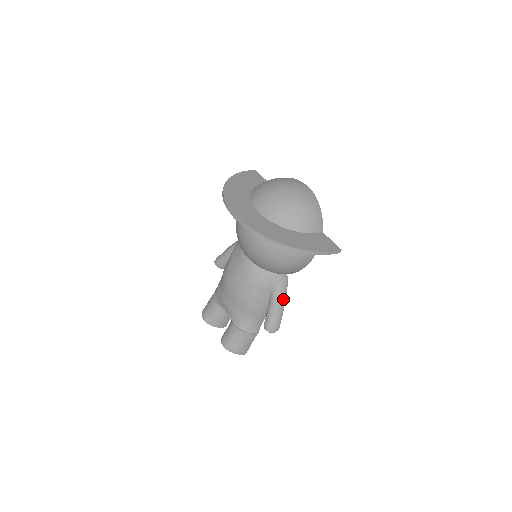
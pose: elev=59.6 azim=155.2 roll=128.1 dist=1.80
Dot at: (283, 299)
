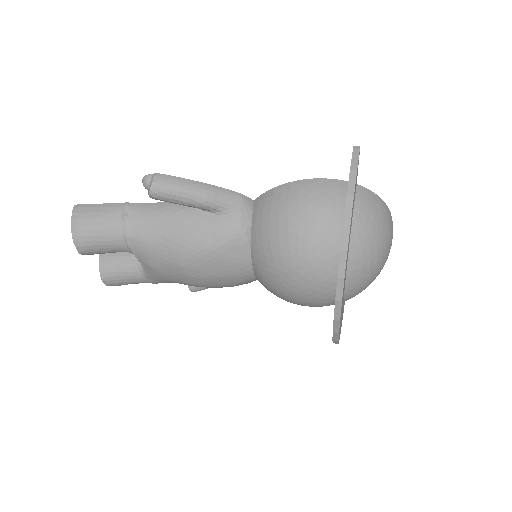
Dot at: occluded
